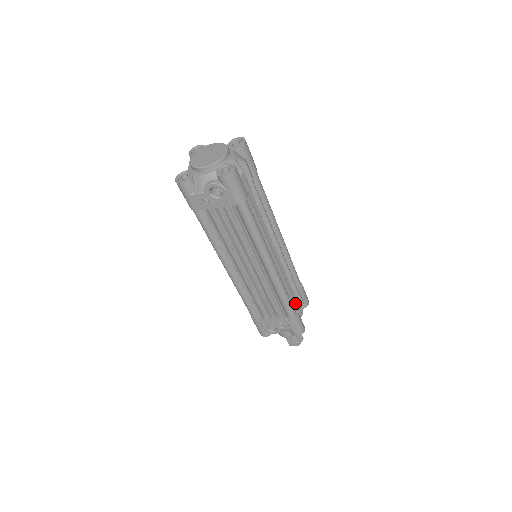
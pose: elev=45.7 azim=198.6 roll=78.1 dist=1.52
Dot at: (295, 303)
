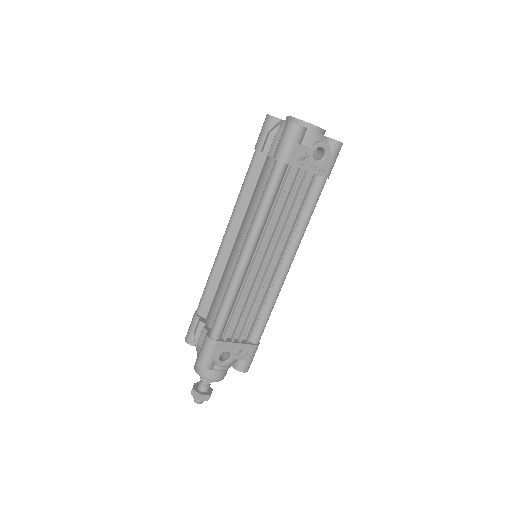
Dot at: occluded
